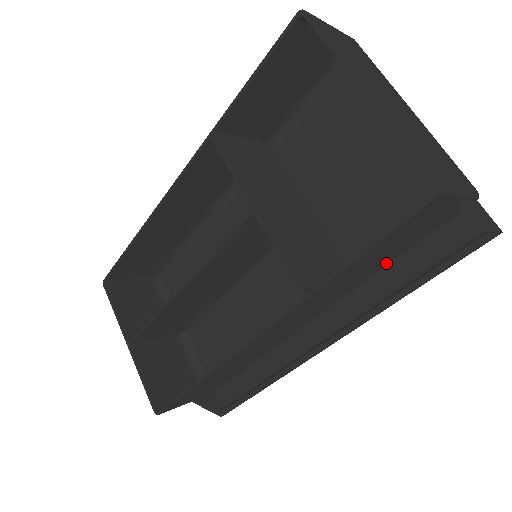
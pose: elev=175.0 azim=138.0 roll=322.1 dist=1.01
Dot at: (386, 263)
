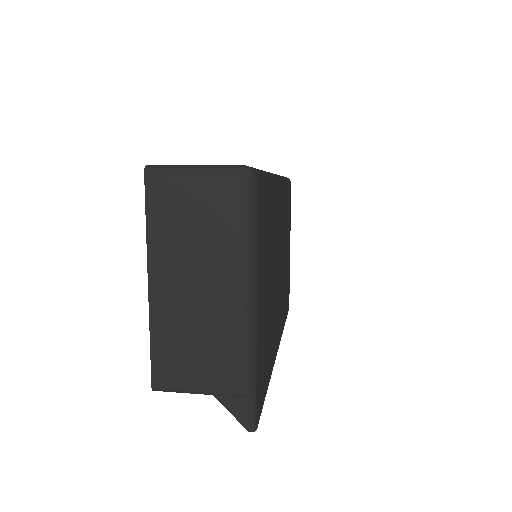
Dot at: occluded
